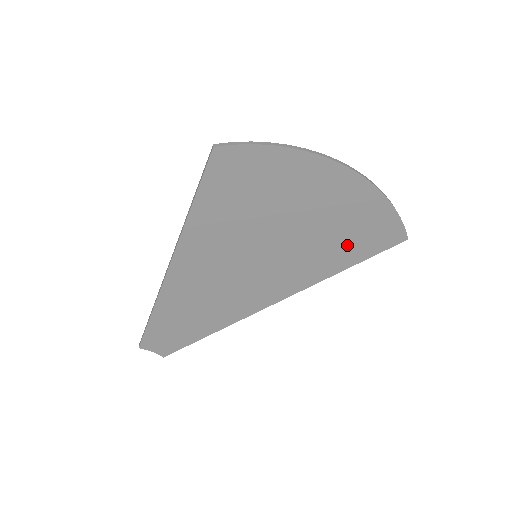
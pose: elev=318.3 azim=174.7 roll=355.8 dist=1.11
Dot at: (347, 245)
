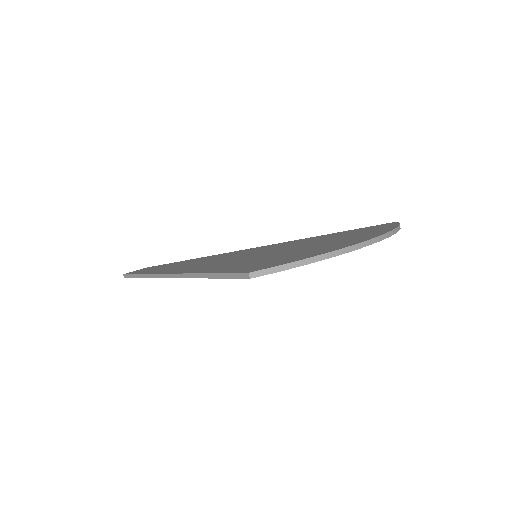
Dot at: occluded
